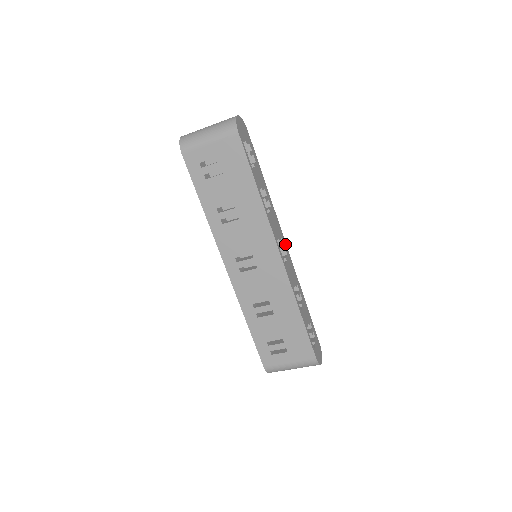
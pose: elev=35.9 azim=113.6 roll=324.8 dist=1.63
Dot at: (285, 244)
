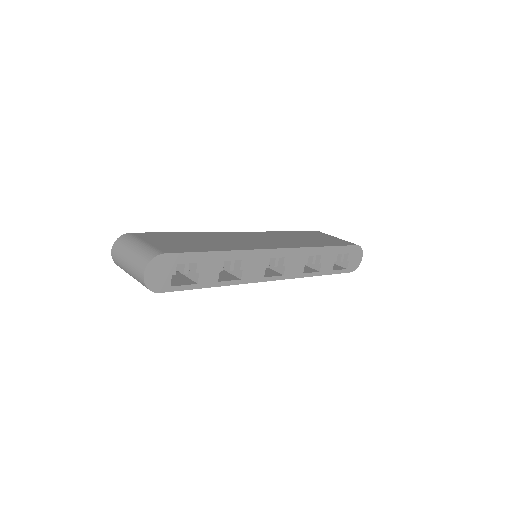
Dot at: (278, 251)
